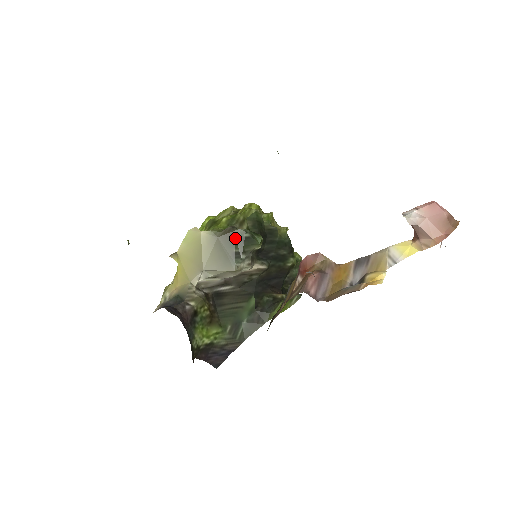
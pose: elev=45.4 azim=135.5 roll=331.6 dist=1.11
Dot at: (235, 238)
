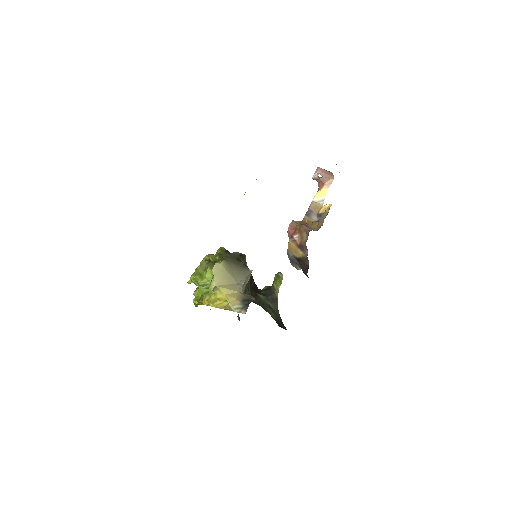
Dot at: (236, 257)
